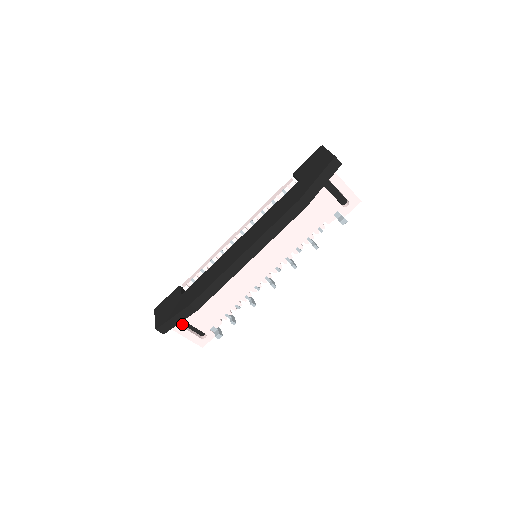
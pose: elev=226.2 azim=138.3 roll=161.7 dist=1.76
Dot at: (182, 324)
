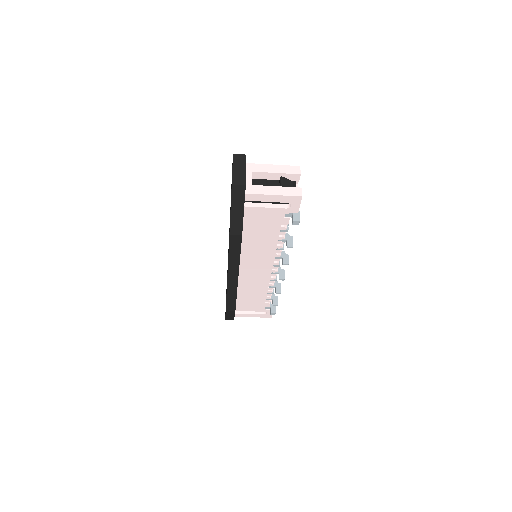
Dot at: occluded
